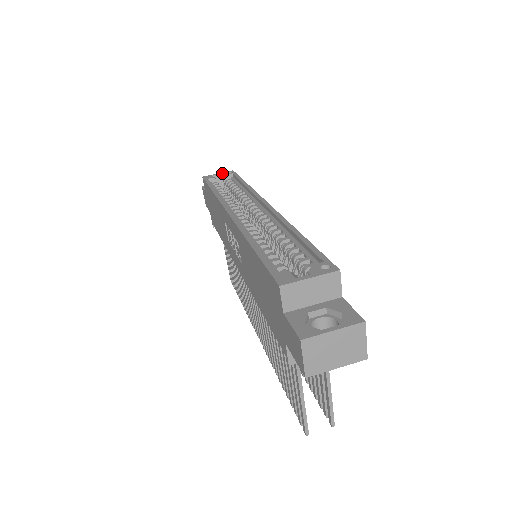
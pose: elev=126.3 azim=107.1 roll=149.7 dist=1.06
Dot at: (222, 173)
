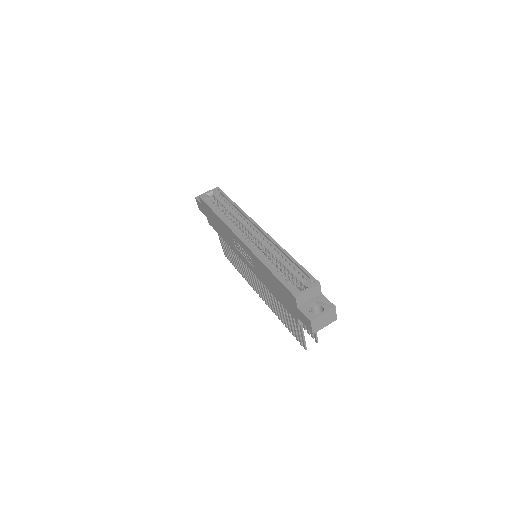
Dot at: (211, 191)
